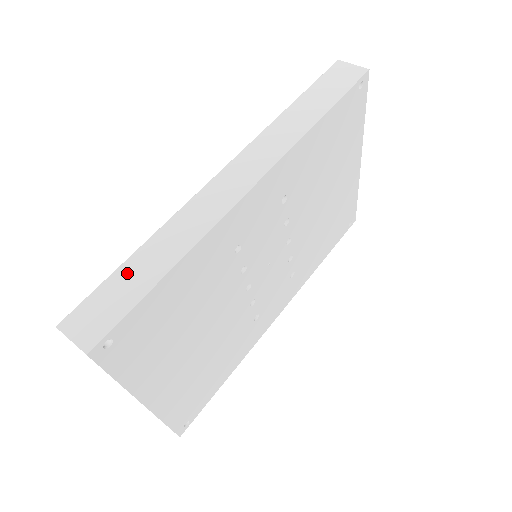
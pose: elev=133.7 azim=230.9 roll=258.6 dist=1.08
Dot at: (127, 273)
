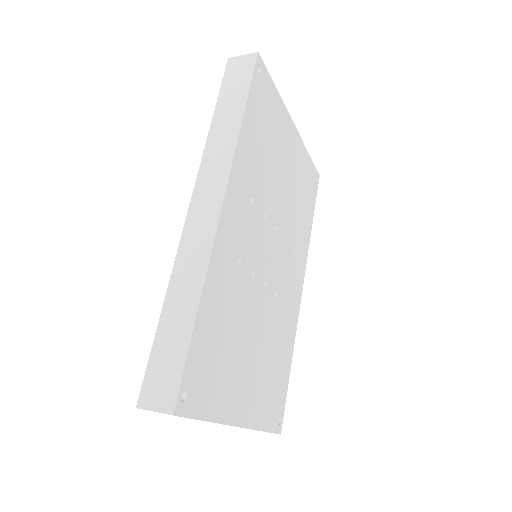
Dot at: (165, 334)
